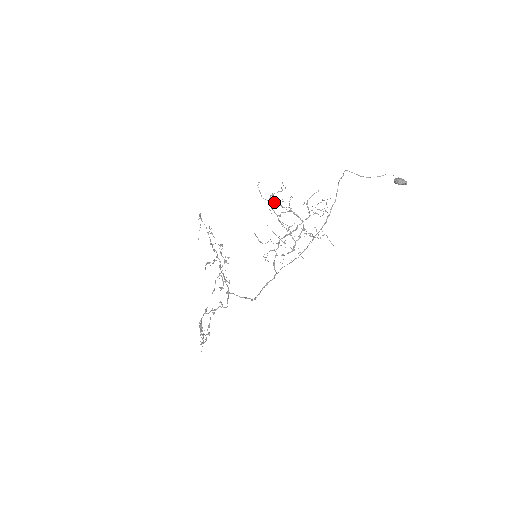
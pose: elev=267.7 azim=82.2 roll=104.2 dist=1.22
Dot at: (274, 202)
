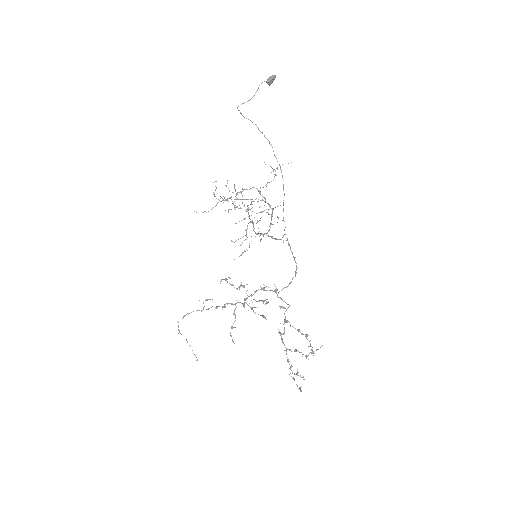
Dot at: (221, 201)
